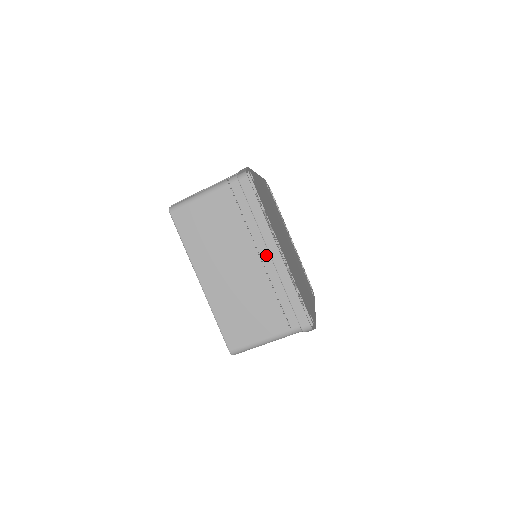
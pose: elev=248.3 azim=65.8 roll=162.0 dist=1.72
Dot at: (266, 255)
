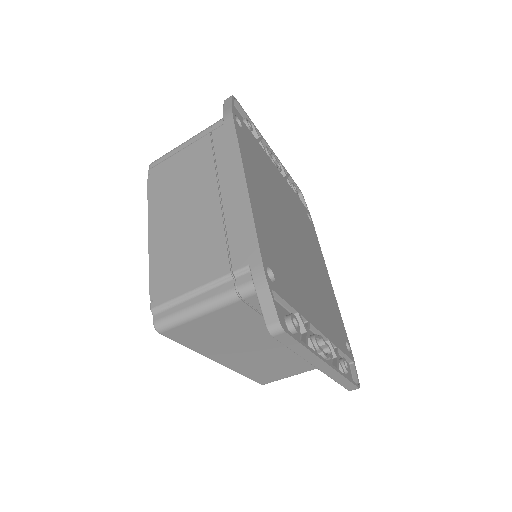
Dot at: occluded
